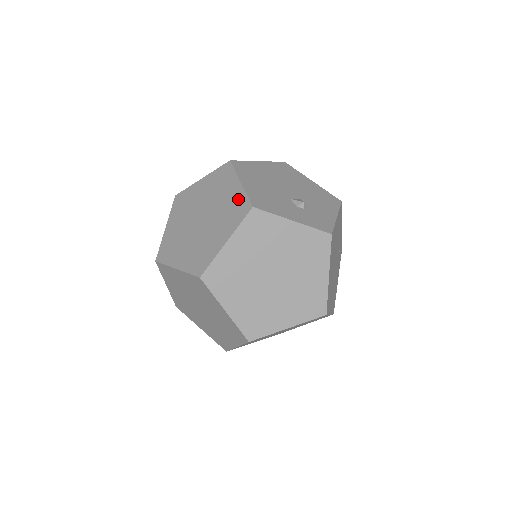
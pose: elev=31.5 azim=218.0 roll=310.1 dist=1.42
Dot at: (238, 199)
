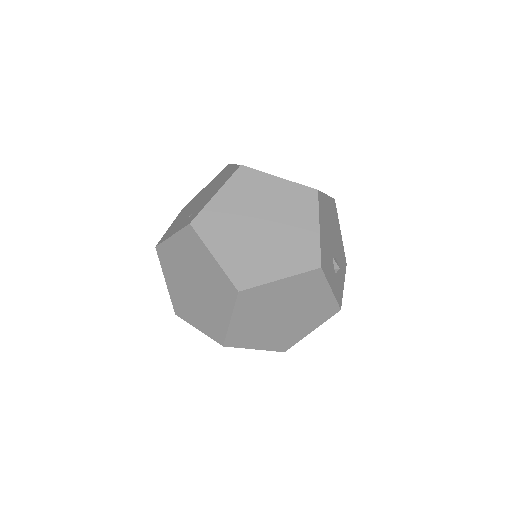
Dot at: (310, 244)
